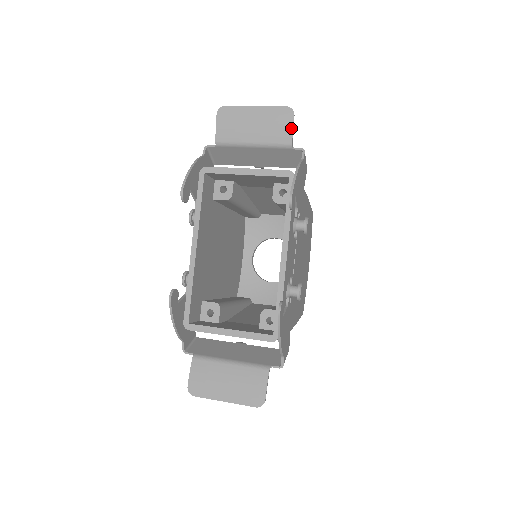
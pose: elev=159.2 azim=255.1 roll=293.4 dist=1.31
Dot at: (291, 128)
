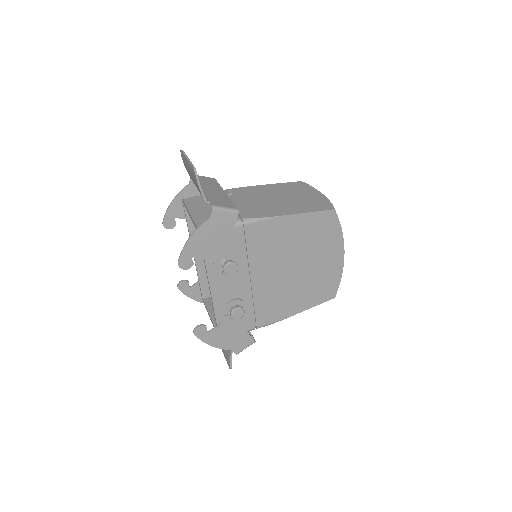
Dot at: (199, 188)
